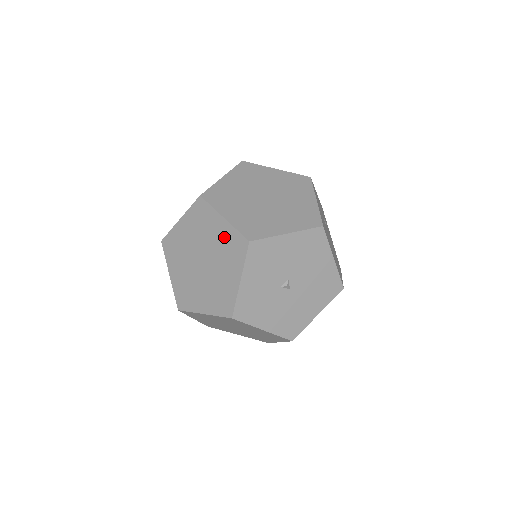
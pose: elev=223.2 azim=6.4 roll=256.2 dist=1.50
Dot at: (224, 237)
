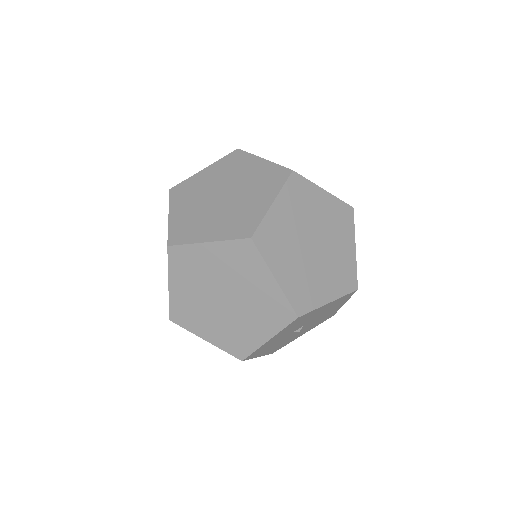
Dot at: (267, 296)
